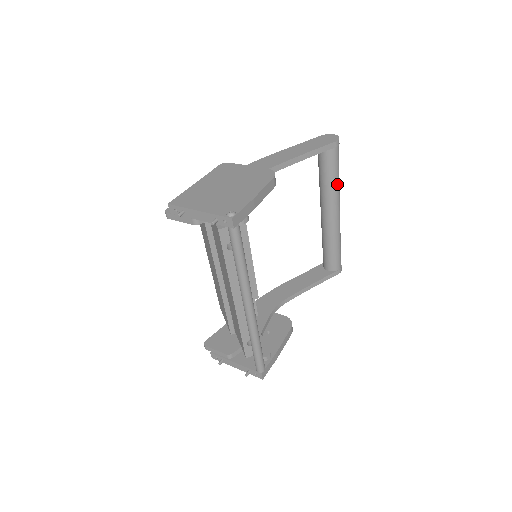
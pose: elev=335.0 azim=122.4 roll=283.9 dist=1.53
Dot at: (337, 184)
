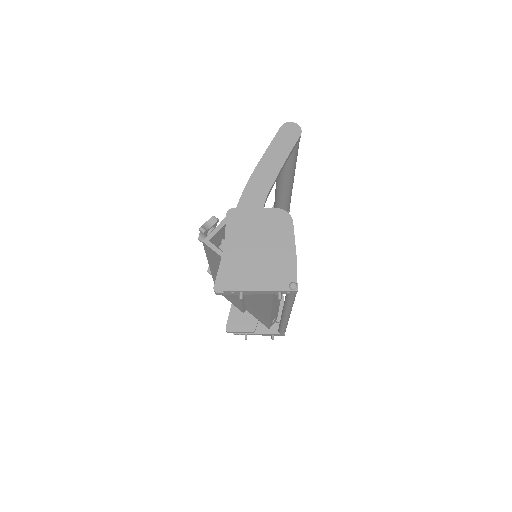
Dot at: (296, 160)
